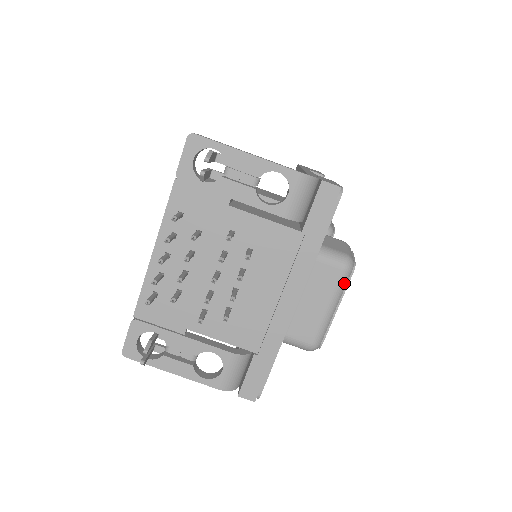
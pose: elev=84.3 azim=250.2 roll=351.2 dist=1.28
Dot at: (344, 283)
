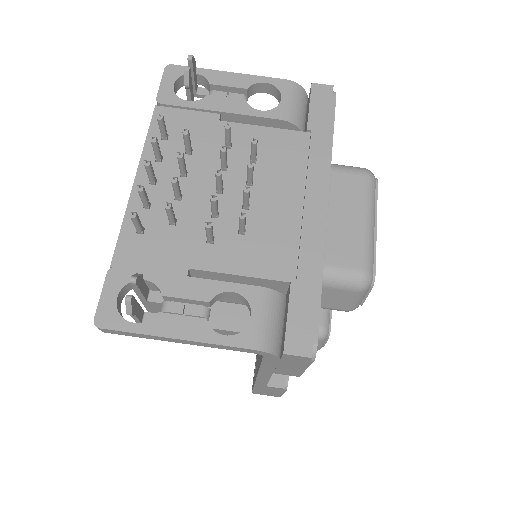
Dot at: (372, 192)
